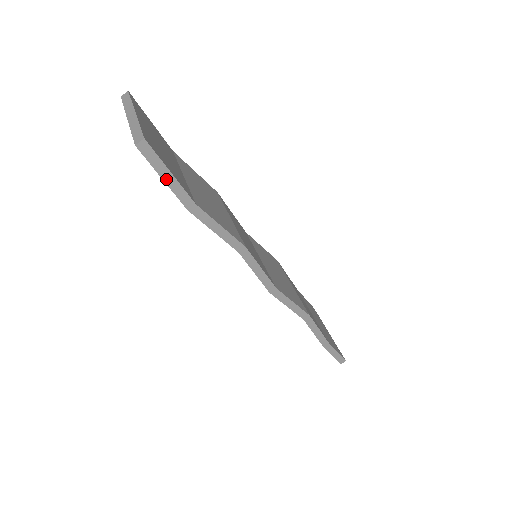
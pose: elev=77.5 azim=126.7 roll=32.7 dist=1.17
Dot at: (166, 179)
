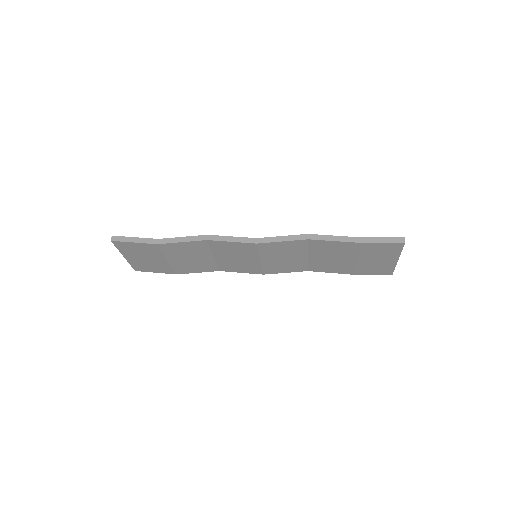
Dot at: (135, 241)
